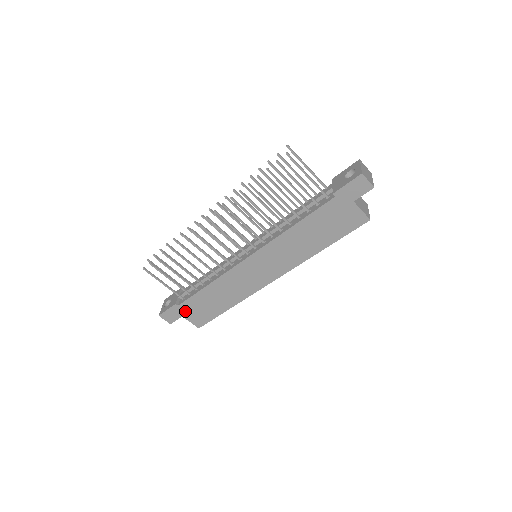
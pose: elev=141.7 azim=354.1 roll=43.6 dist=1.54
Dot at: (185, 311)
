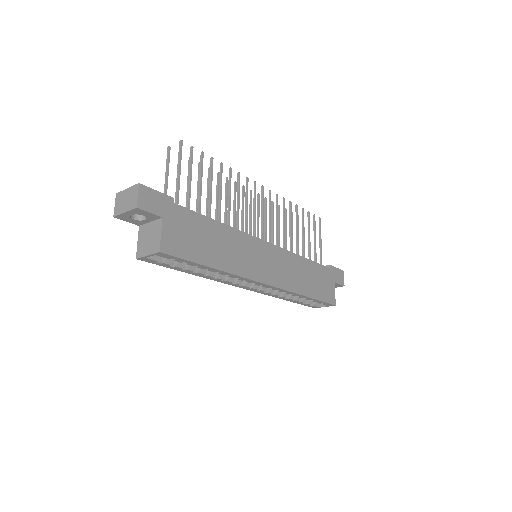
Dot at: (172, 216)
